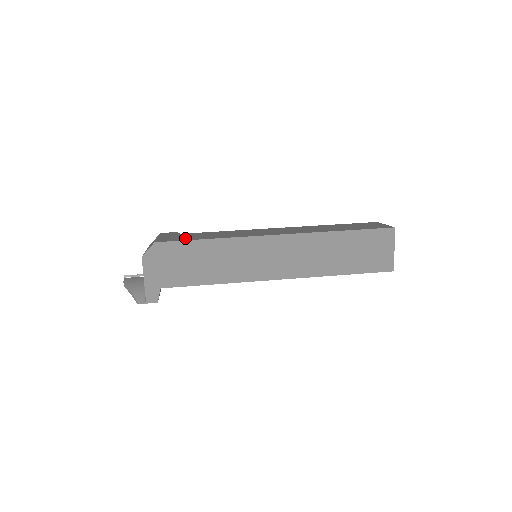
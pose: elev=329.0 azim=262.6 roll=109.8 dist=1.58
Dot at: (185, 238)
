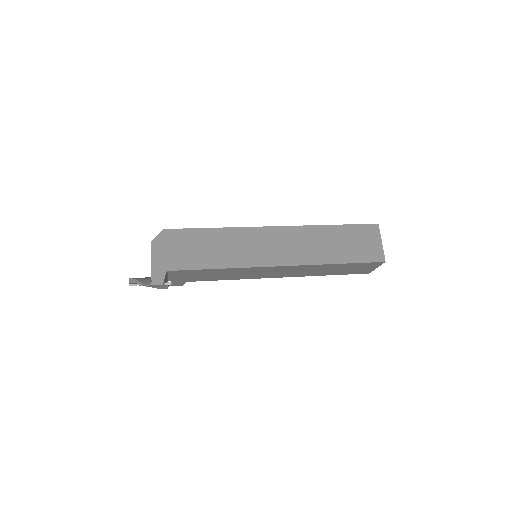
Dot at: occluded
